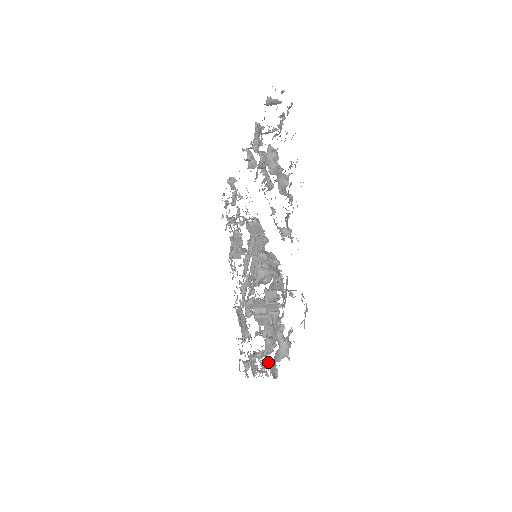
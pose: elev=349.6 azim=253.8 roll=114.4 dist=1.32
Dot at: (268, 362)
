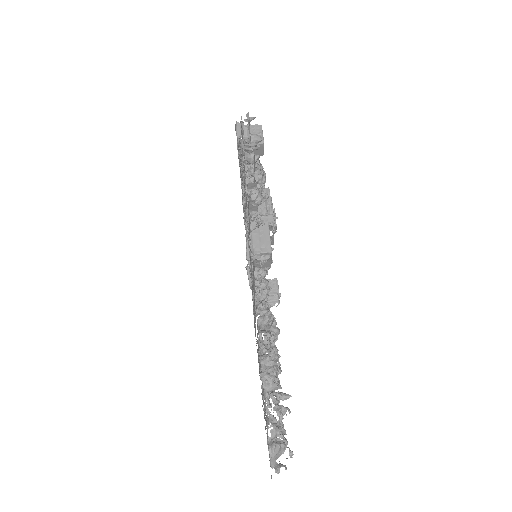
Dot at: occluded
